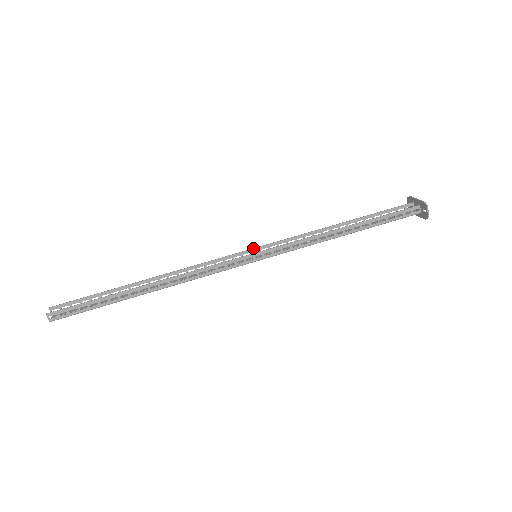
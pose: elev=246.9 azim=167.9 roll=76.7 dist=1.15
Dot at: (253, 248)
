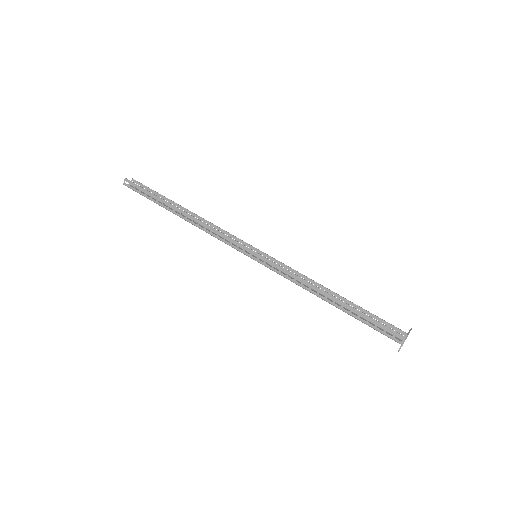
Dot at: occluded
